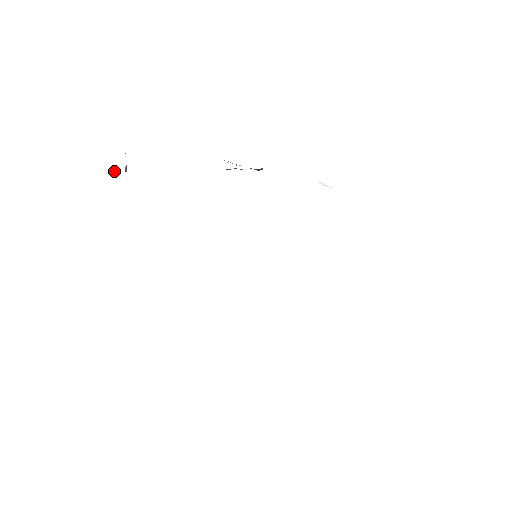
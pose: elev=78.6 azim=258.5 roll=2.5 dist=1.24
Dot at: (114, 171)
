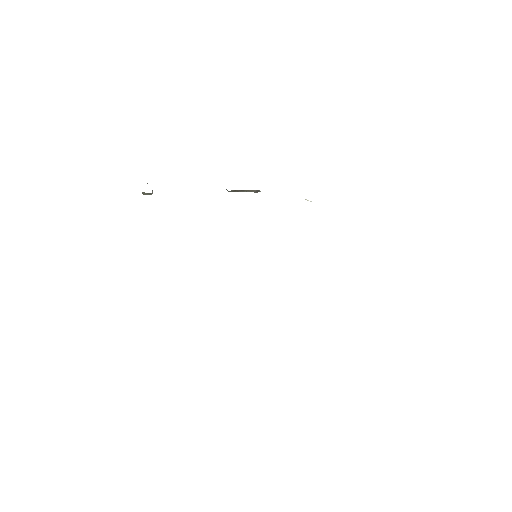
Dot at: (143, 192)
